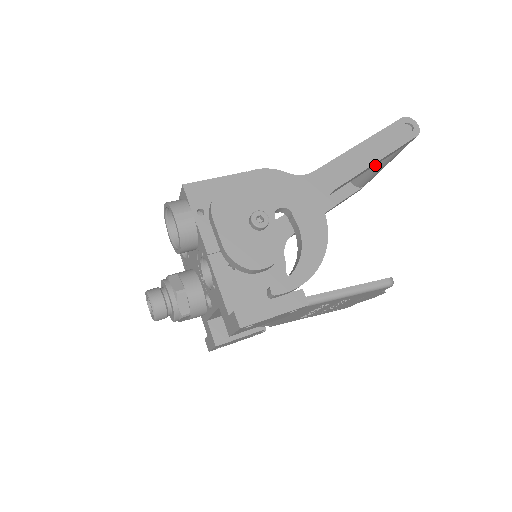
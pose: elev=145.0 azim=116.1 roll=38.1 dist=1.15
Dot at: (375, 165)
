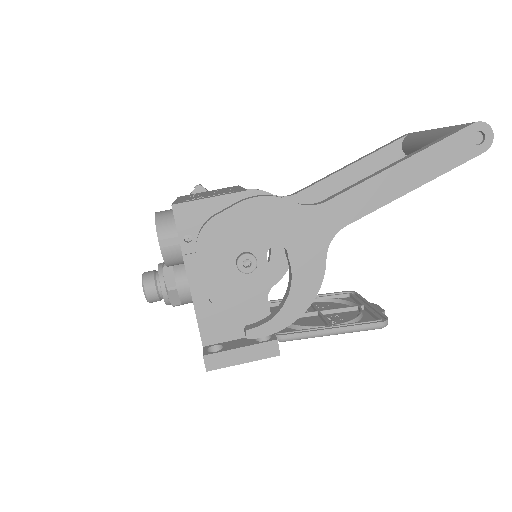
Dot at: occluded
